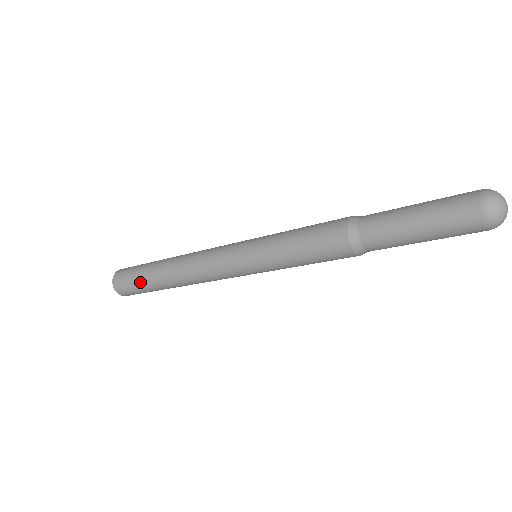
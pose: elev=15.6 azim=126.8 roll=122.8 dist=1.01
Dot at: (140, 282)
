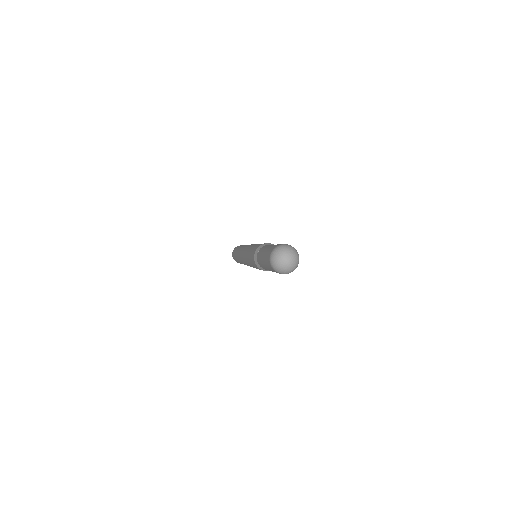
Dot at: (238, 262)
